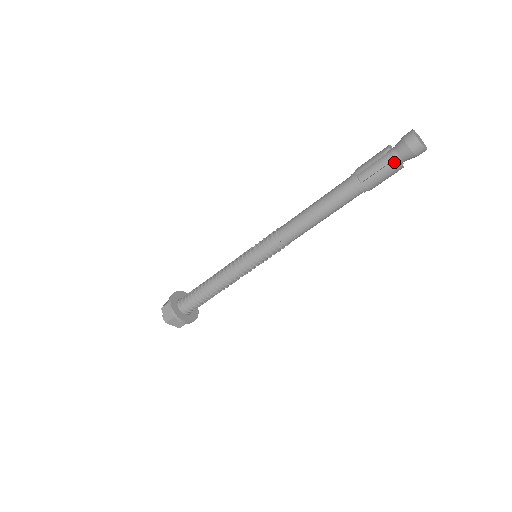
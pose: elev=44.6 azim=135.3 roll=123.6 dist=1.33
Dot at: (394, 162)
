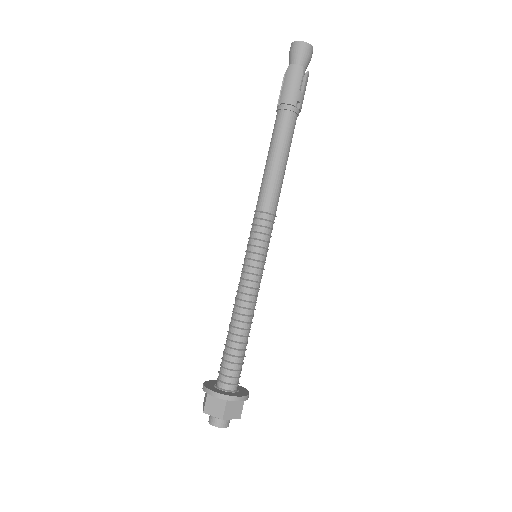
Dot at: (288, 68)
